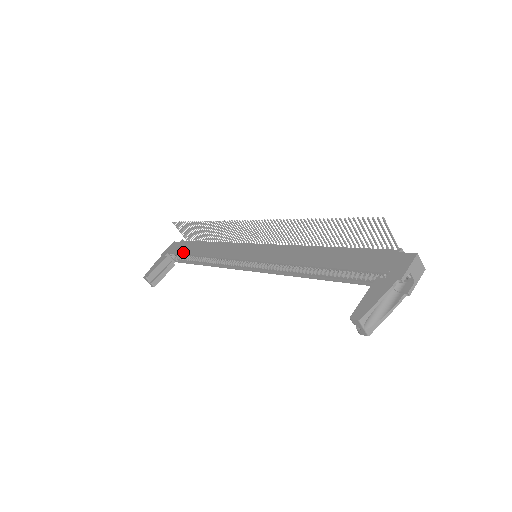
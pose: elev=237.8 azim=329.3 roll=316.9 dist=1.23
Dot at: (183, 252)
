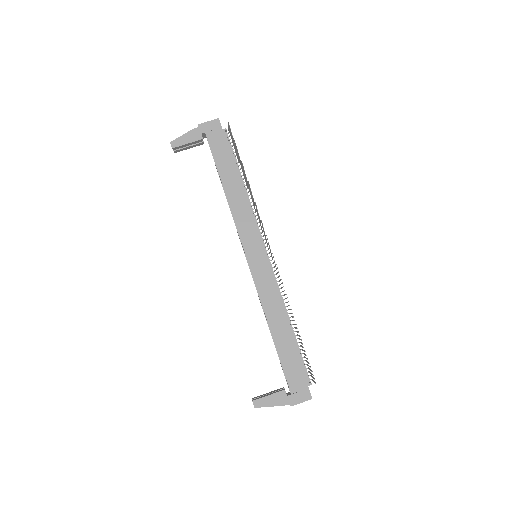
Dot at: (216, 158)
